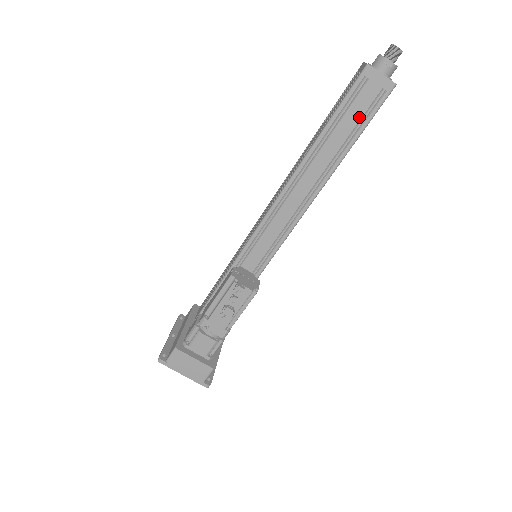
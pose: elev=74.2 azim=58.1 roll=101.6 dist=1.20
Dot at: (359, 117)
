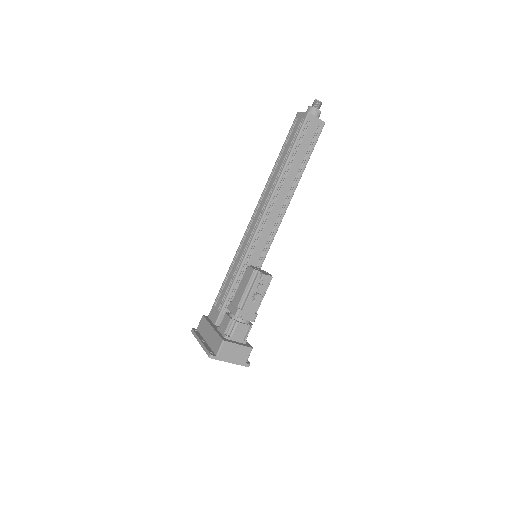
Dot at: (308, 145)
